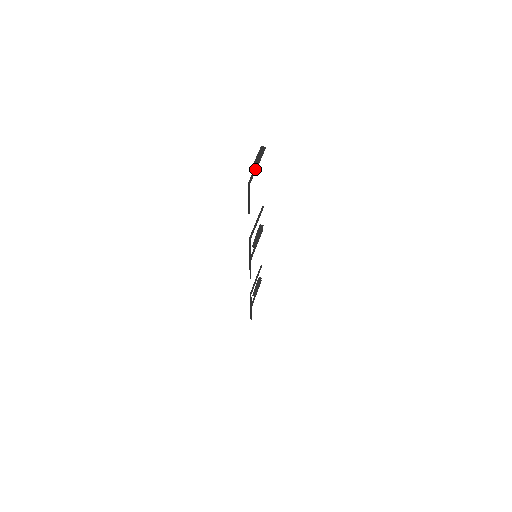
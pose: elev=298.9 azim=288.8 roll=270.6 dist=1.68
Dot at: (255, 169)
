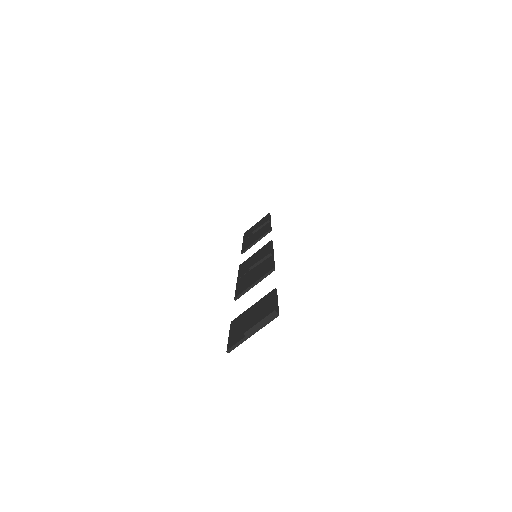
Dot at: (246, 338)
